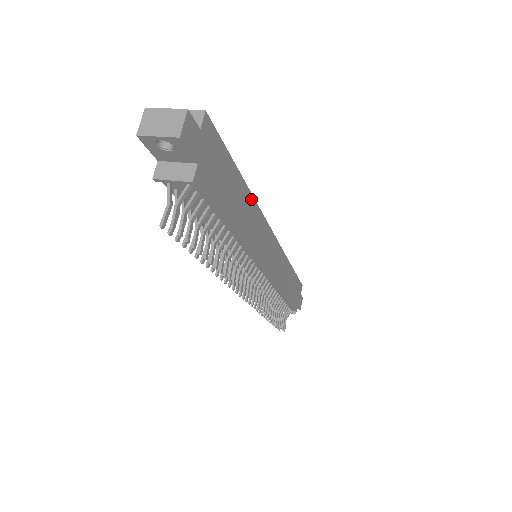
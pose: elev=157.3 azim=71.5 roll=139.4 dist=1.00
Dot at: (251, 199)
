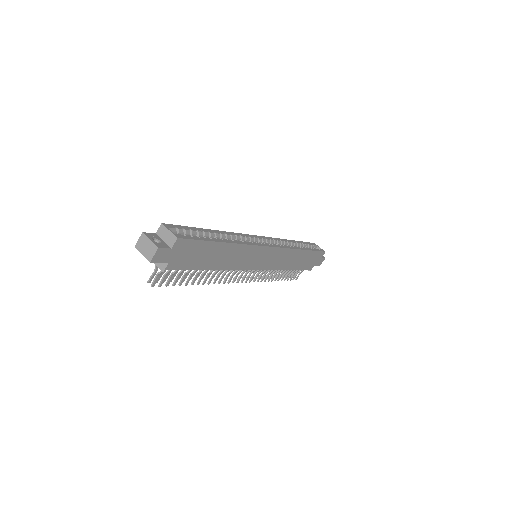
Dot at: (236, 246)
